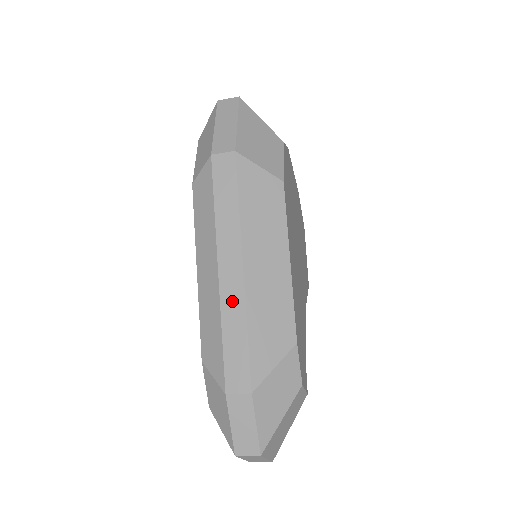
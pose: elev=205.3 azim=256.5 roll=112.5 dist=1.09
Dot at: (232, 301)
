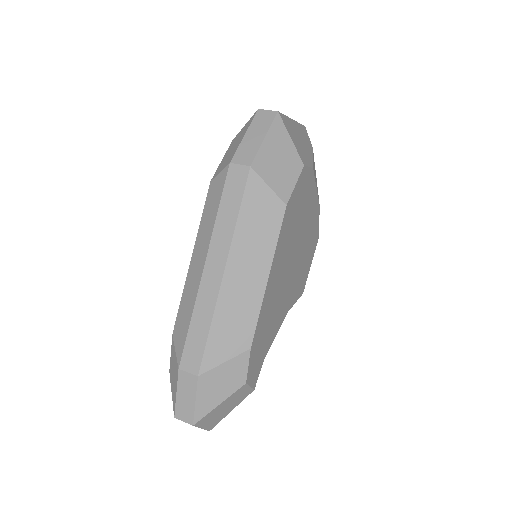
Dot at: (207, 296)
